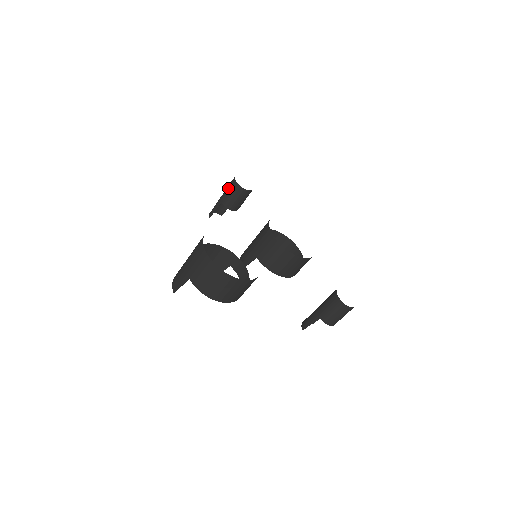
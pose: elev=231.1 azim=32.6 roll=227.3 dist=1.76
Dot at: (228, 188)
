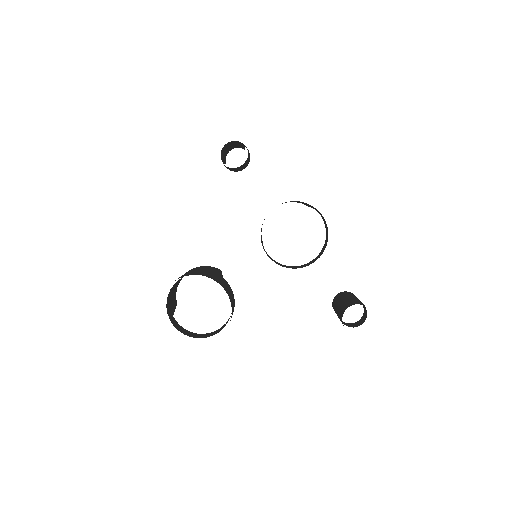
Dot at: occluded
